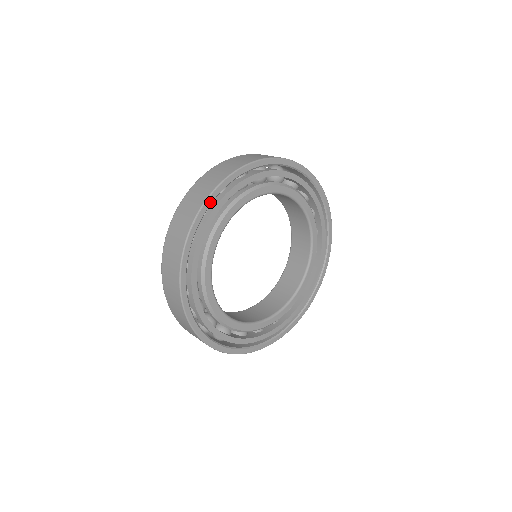
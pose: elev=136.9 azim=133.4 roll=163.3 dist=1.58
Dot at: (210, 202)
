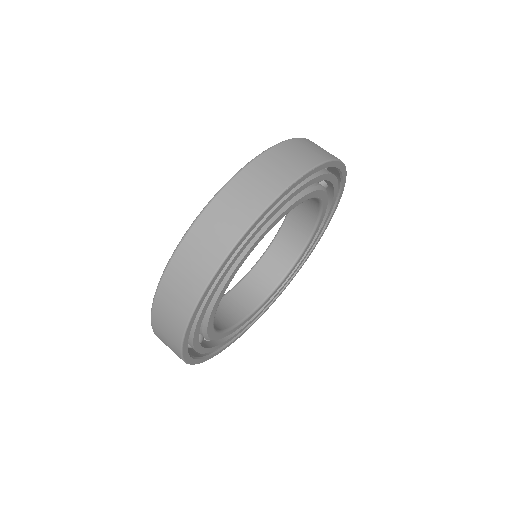
Dot at: (297, 184)
